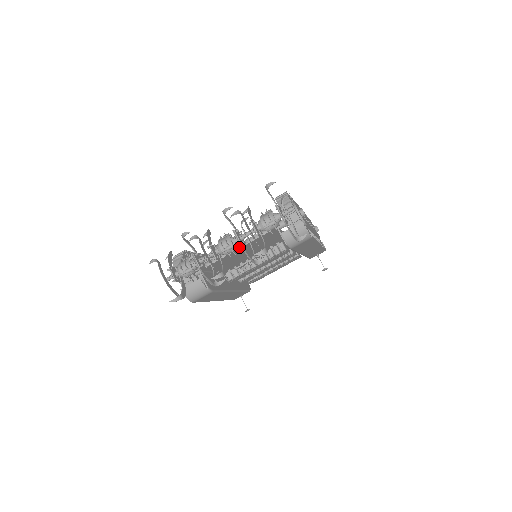
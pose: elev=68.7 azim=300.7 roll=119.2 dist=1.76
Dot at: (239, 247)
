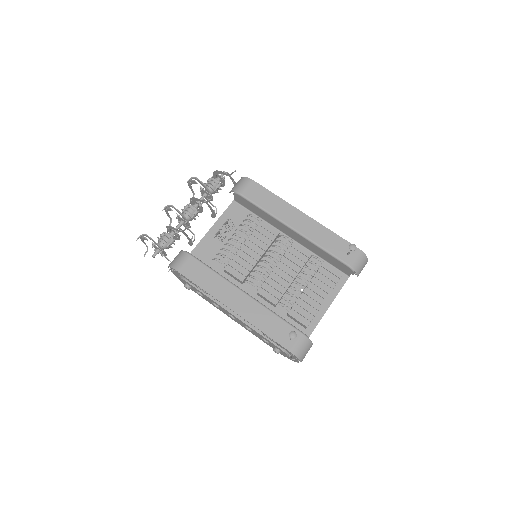
Dot at: (212, 226)
